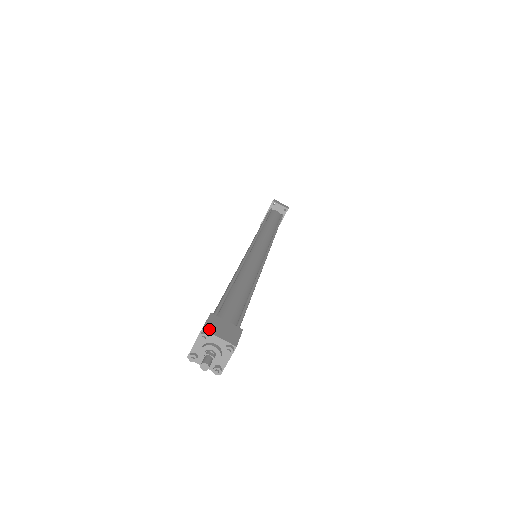
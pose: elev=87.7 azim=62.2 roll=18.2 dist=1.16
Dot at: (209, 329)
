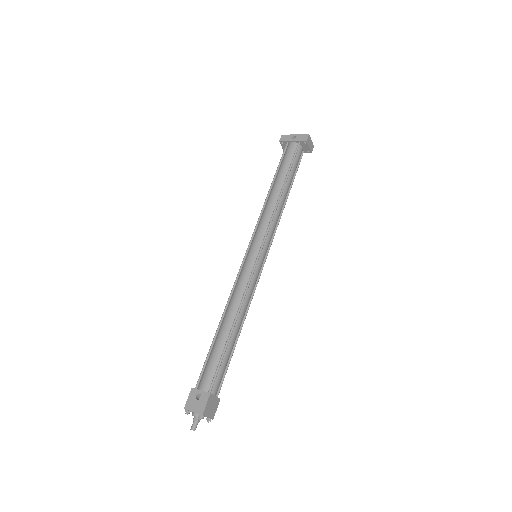
Dot at: (206, 413)
